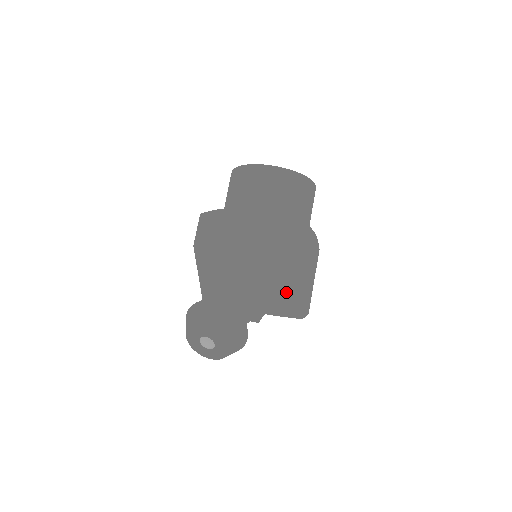
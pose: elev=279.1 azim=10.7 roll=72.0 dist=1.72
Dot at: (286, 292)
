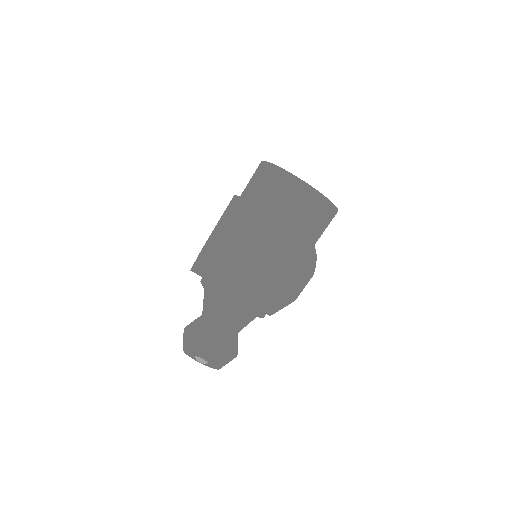
Dot at: (273, 306)
